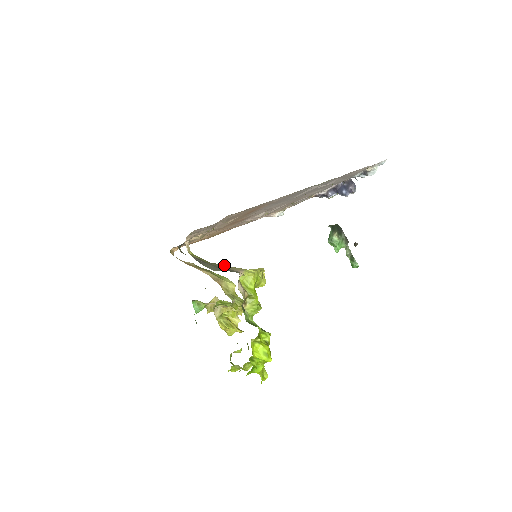
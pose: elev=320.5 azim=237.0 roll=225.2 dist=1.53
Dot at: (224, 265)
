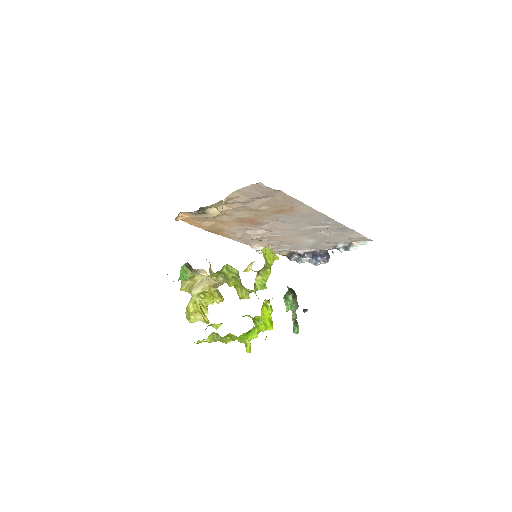
Dot at: occluded
